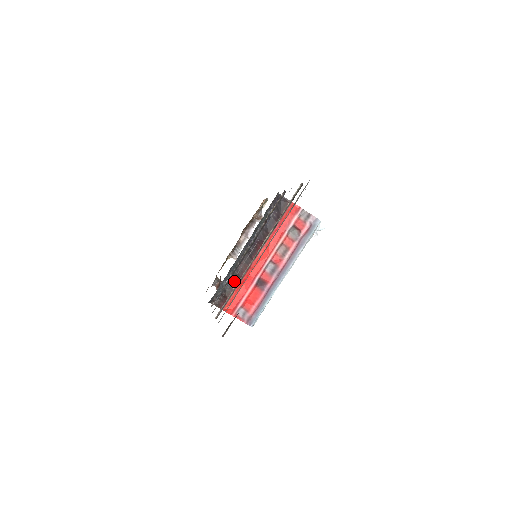
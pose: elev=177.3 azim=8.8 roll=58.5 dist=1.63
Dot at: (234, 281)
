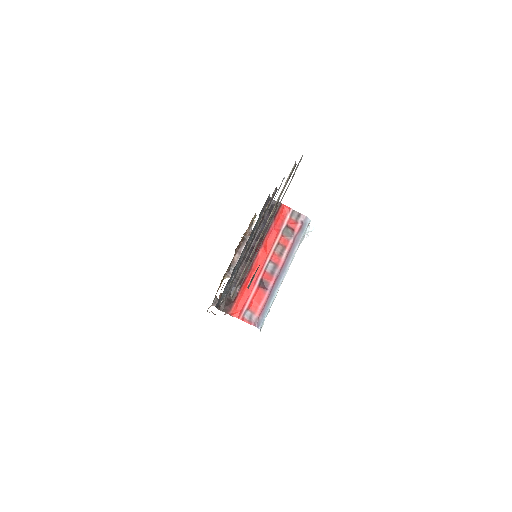
Dot at: occluded
